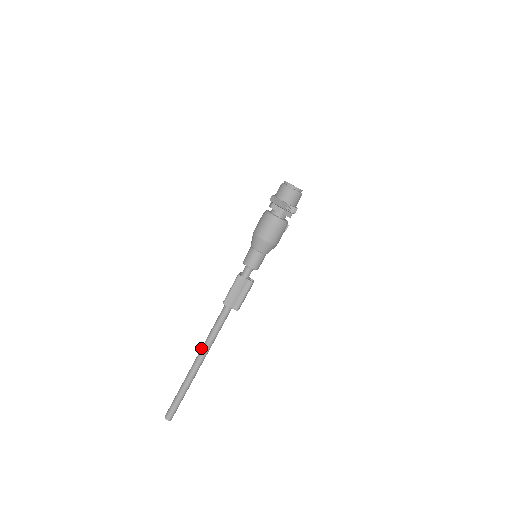
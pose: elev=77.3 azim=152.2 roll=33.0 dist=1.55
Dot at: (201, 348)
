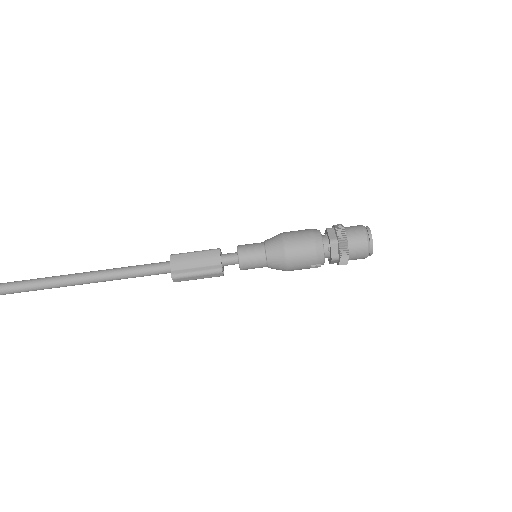
Dot at: occluded
